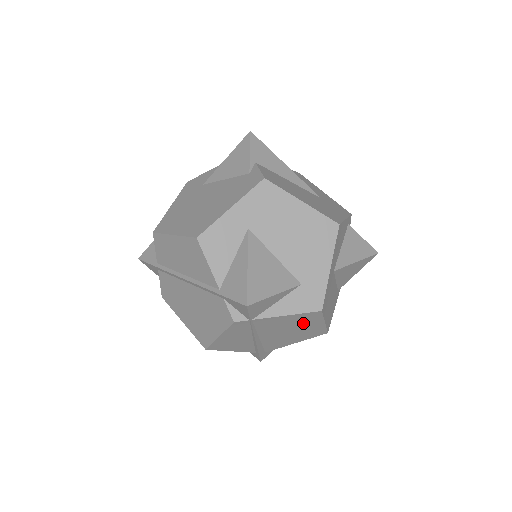
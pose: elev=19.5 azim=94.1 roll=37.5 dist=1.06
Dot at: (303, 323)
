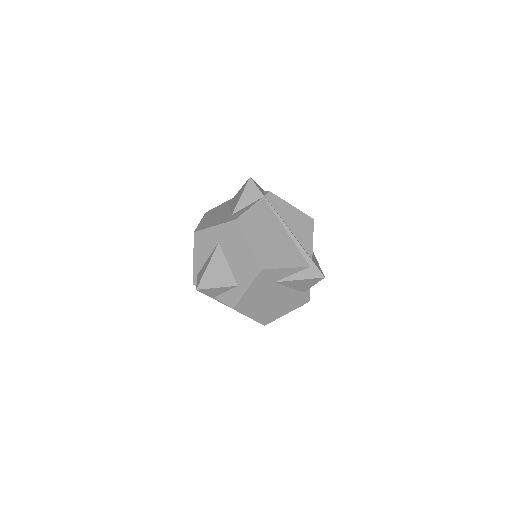
Dot at: occluded
